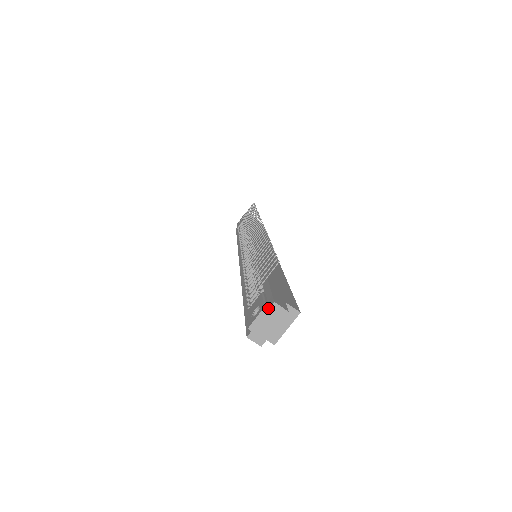
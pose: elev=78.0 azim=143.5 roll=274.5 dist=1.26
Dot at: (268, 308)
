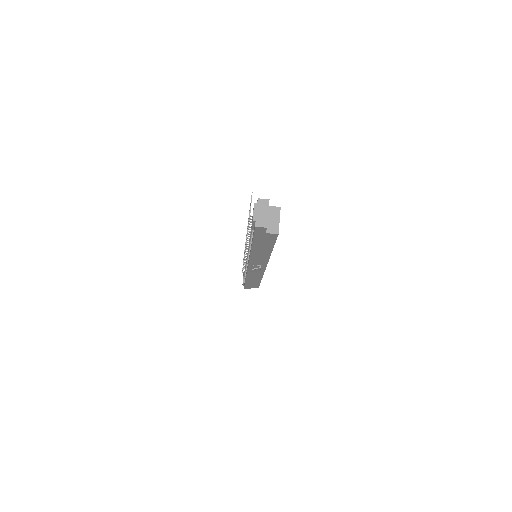
Dot at: (256, 203)
